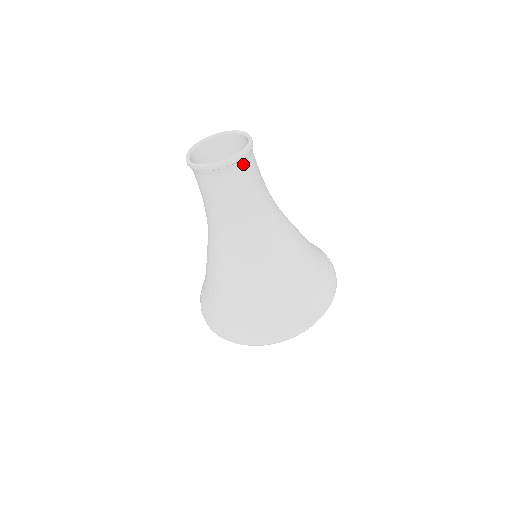
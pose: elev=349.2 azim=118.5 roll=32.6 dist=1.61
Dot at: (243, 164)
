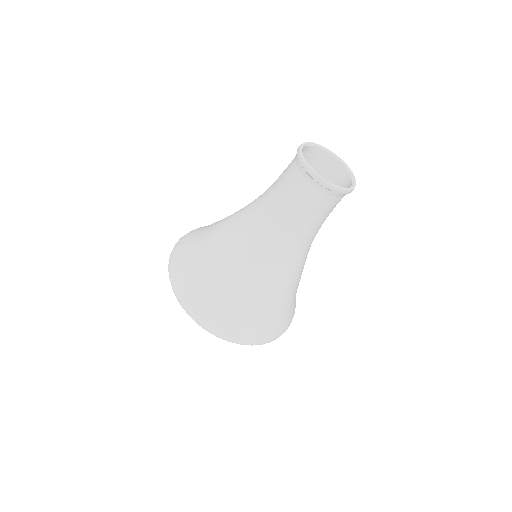
Dot at: occluded
